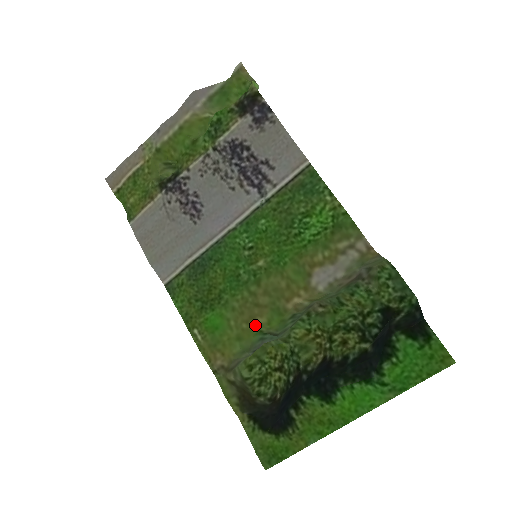
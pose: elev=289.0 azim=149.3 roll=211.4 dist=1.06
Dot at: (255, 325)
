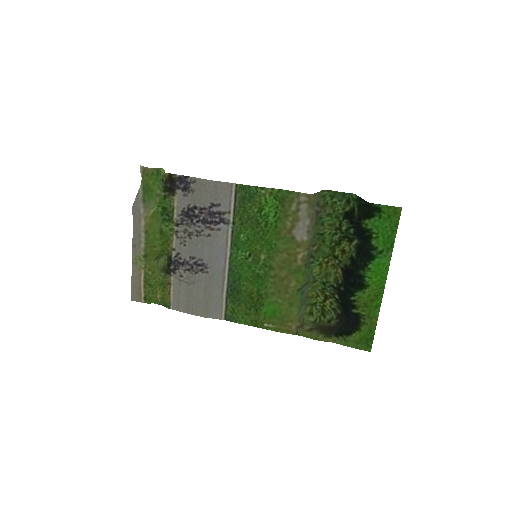
Dot at: (292, 290)
